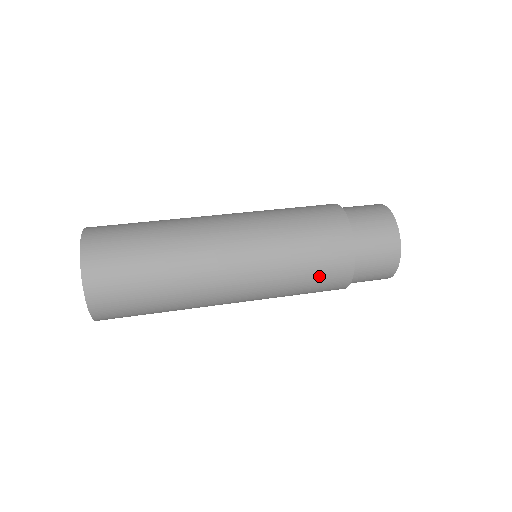
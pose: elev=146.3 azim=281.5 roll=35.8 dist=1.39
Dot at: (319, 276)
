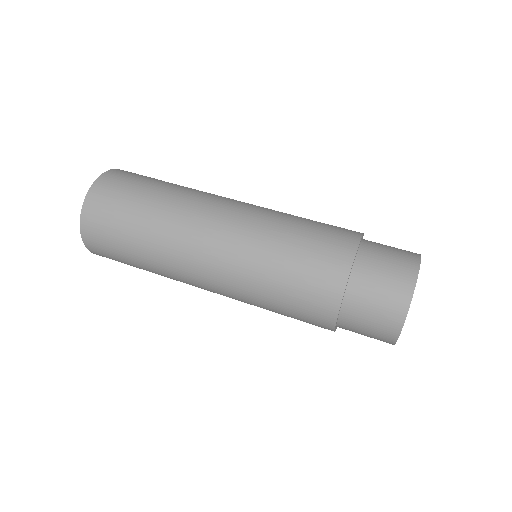
Dot at: occluded
